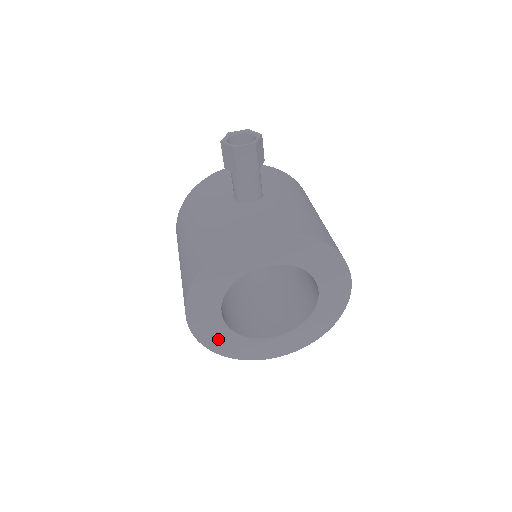
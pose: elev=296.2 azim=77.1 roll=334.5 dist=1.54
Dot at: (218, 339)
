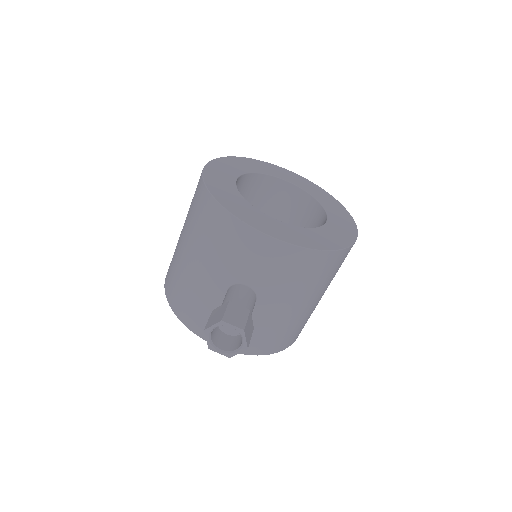
Dot at: occluded
